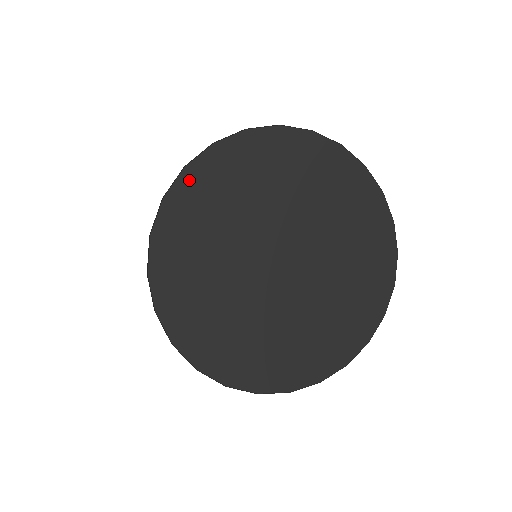
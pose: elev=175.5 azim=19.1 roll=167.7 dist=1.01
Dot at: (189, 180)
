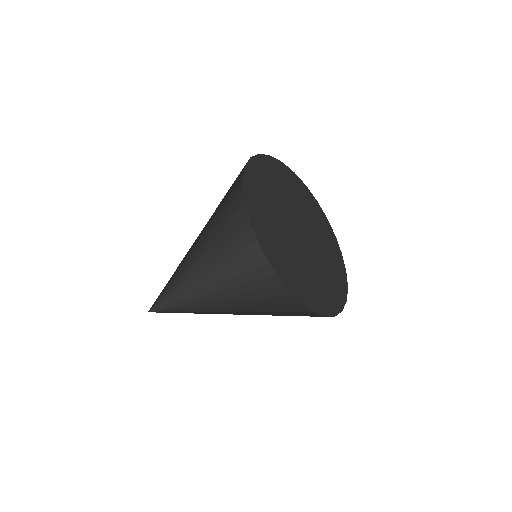
Dot at: (281, 166)
